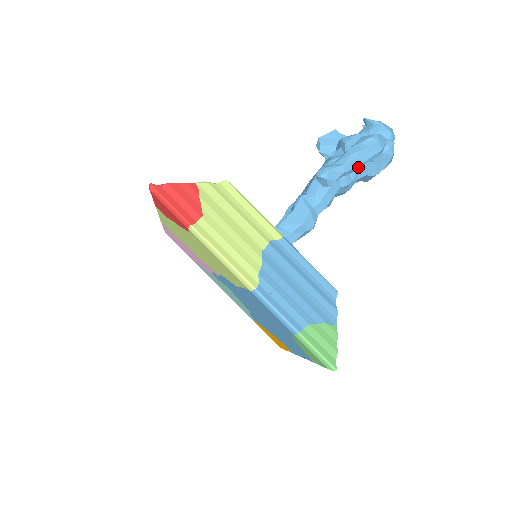
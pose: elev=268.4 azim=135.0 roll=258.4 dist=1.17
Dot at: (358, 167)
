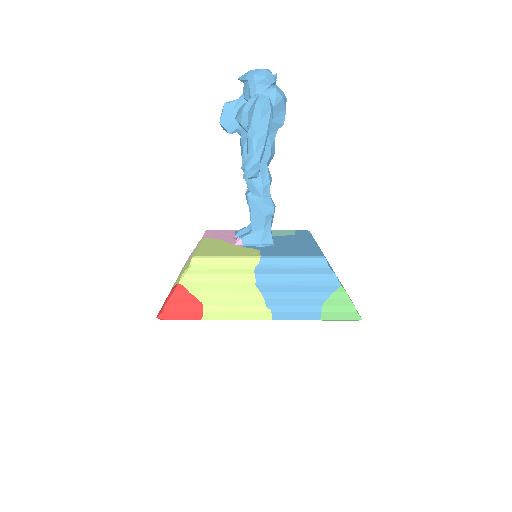
Dot at: (266, 141)
